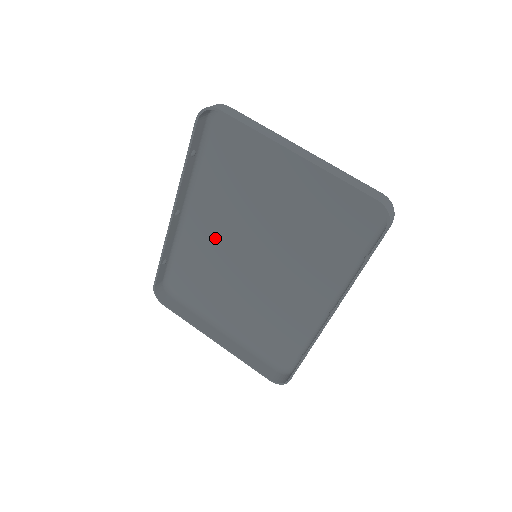
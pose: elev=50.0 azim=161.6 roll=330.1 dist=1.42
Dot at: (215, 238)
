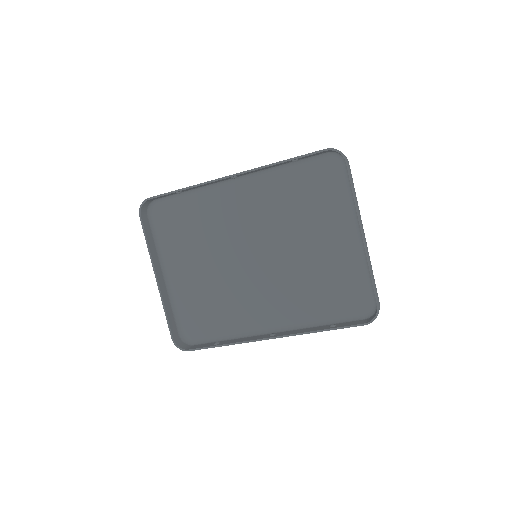
Dot at: (238, 216)
